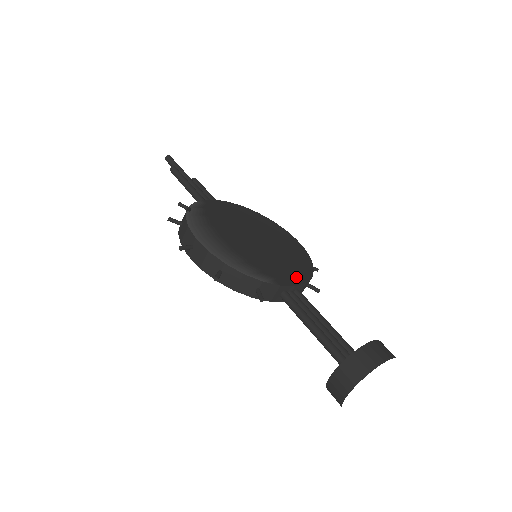
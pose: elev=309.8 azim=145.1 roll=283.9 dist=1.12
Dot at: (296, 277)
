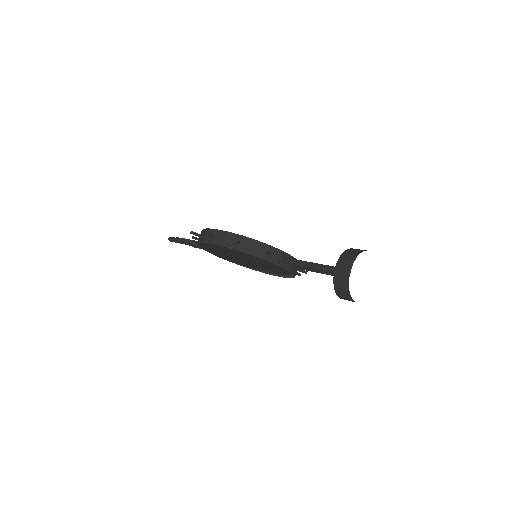
Dot at: occluded
